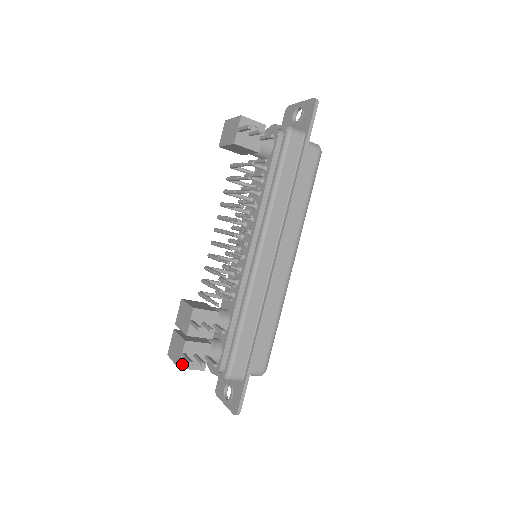
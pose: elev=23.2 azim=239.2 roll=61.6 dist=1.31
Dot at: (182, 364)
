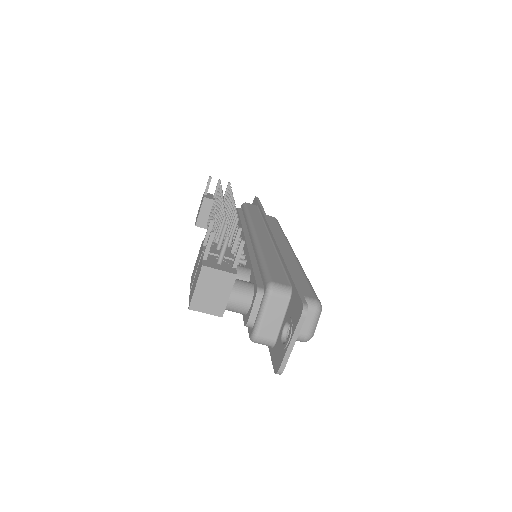
Dot at: (205, 264)
